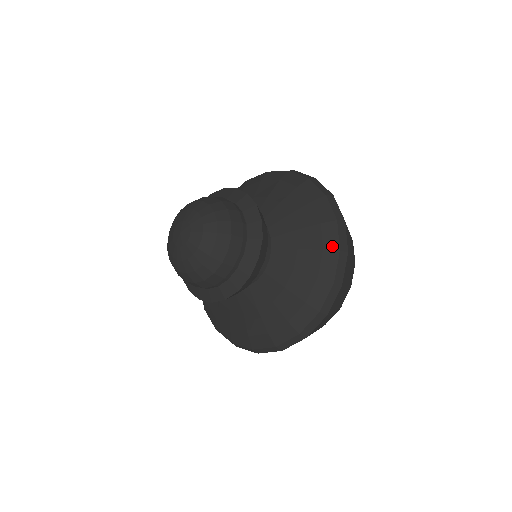
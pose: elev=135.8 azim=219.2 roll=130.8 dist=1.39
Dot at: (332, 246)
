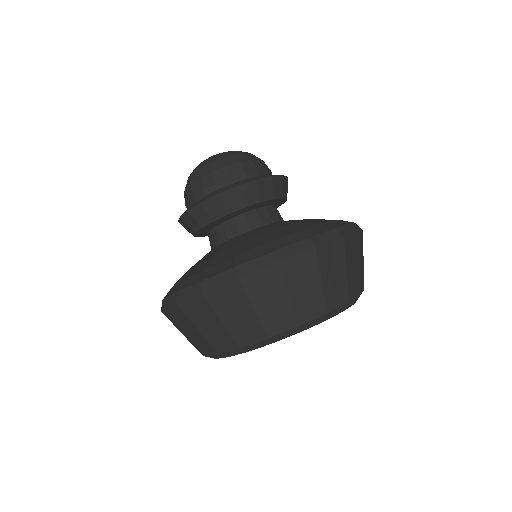
Dot at: occluded
